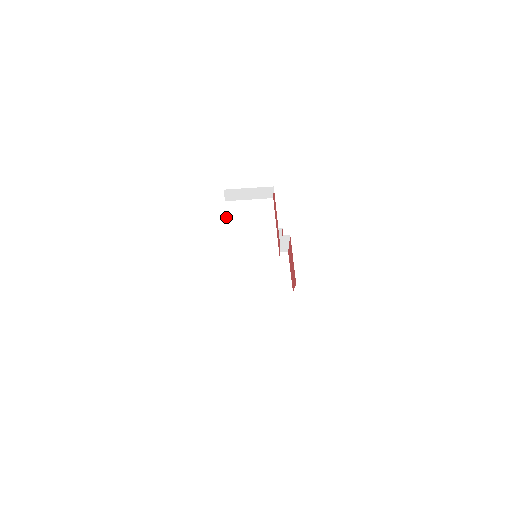
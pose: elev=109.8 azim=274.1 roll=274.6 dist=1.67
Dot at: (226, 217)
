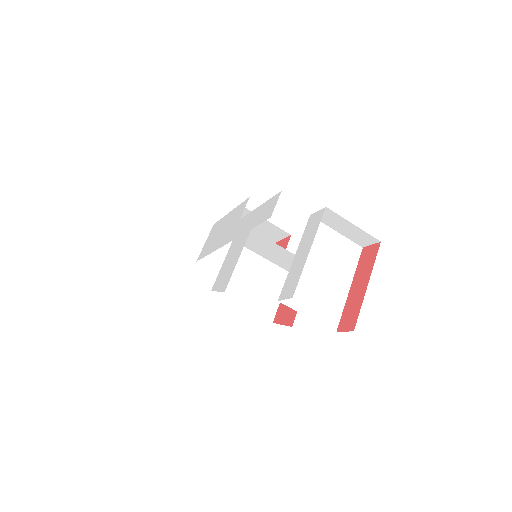
Dot at: (302, 238)
